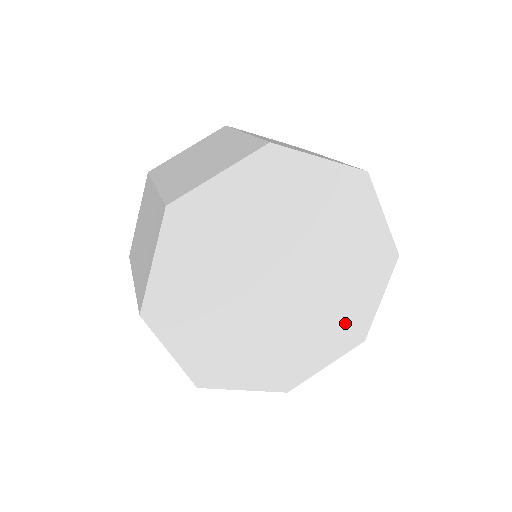
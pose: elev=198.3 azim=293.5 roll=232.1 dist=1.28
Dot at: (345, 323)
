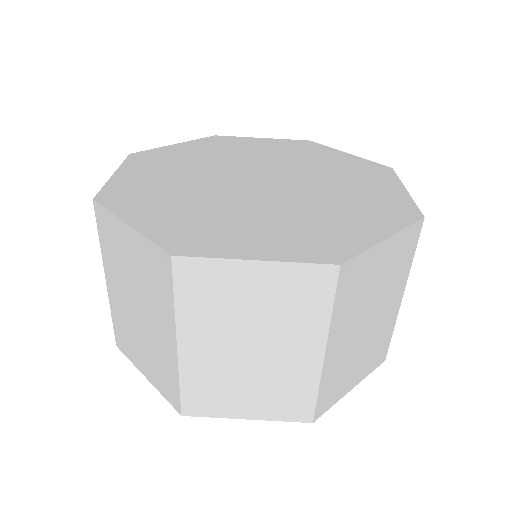
Dot at: (374, 205)
